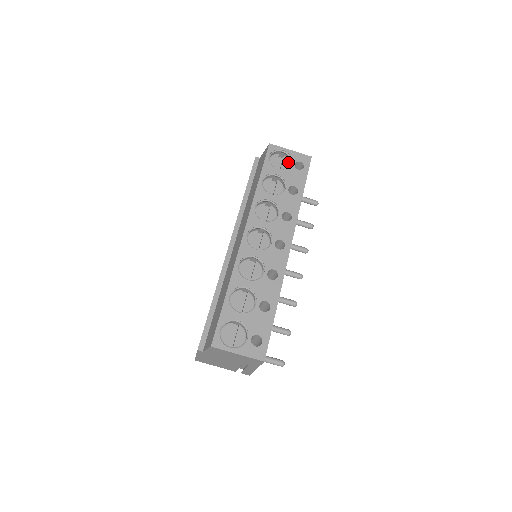
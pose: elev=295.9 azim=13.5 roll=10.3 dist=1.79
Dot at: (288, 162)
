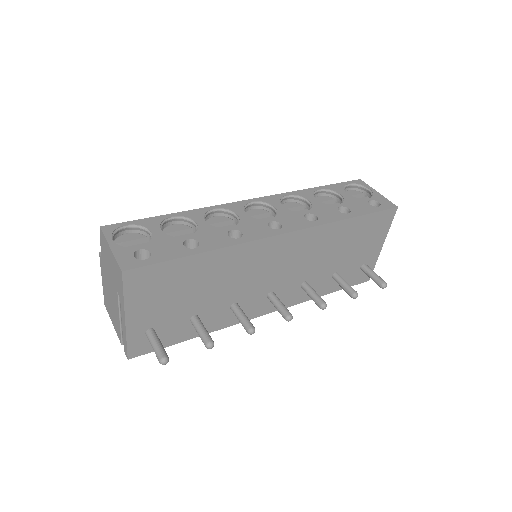
Dot at: occluded
